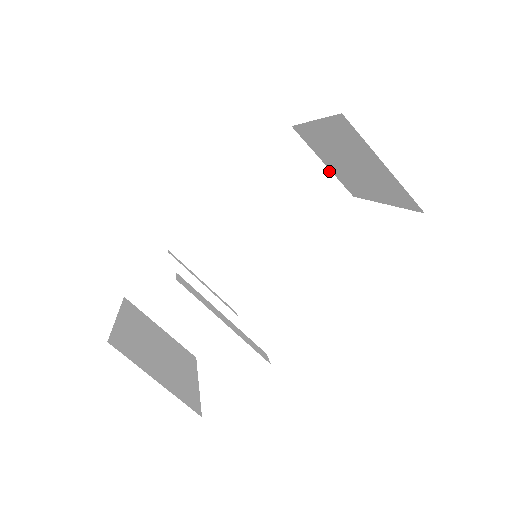
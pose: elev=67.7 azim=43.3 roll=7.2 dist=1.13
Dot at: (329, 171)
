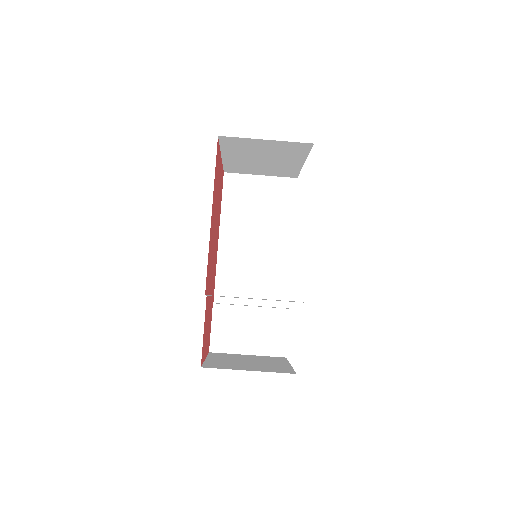
Dot at: (268, 177)
